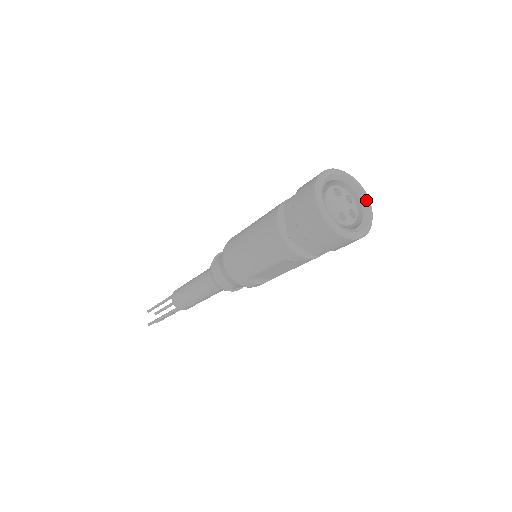
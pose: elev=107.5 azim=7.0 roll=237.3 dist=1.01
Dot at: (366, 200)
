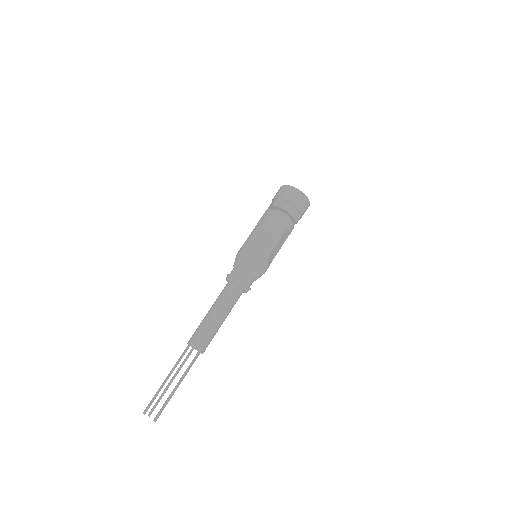
Dot at: occluded
